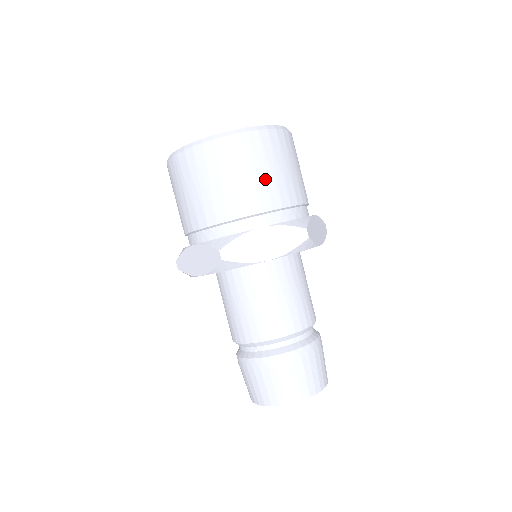
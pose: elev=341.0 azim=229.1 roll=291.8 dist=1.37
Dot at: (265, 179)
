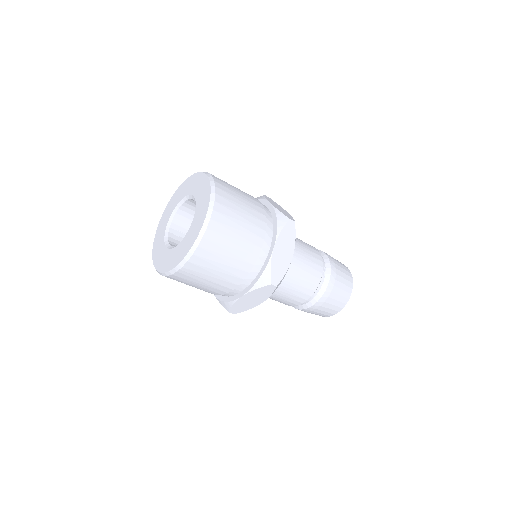
Dot at: (246, 222)
